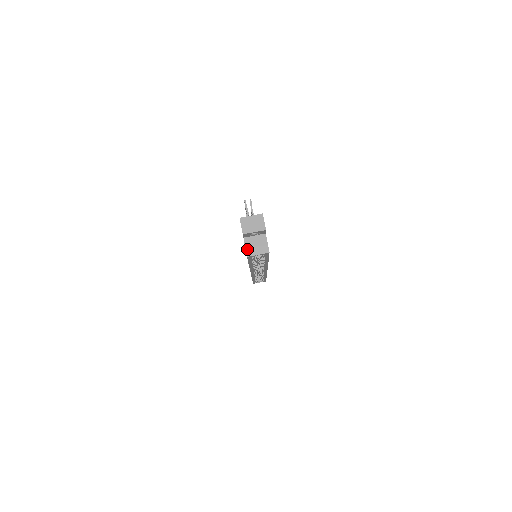
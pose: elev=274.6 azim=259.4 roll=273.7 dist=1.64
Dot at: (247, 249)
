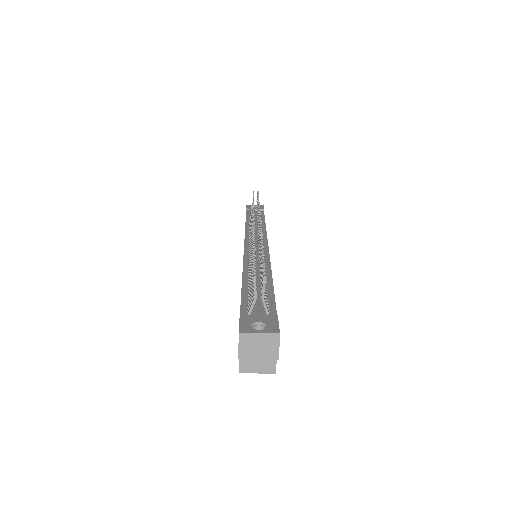
Dot at: (241, 362)
